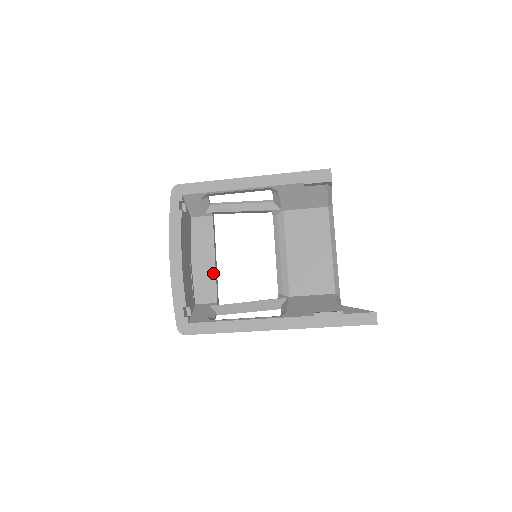
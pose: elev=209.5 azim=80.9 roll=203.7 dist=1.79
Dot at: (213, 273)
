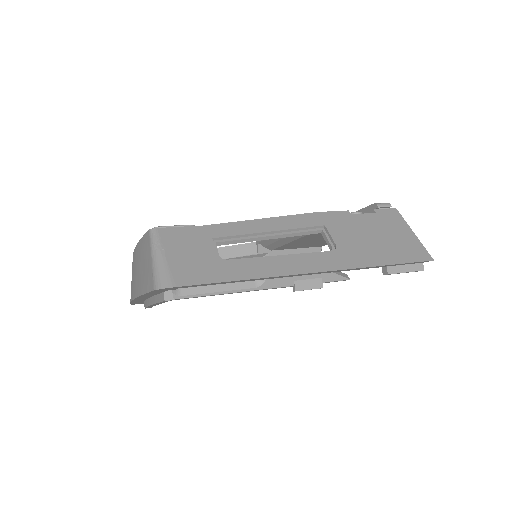
Dot at: occluded
